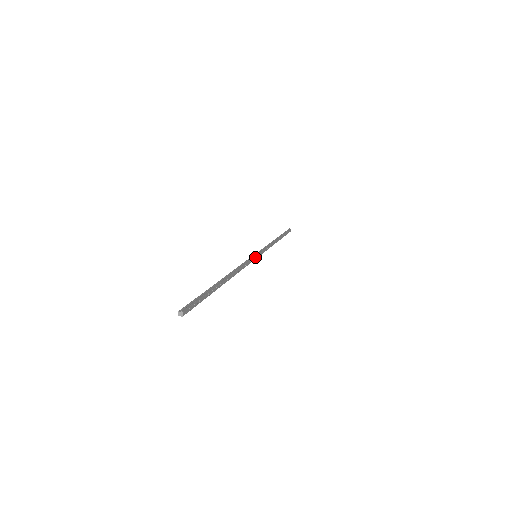
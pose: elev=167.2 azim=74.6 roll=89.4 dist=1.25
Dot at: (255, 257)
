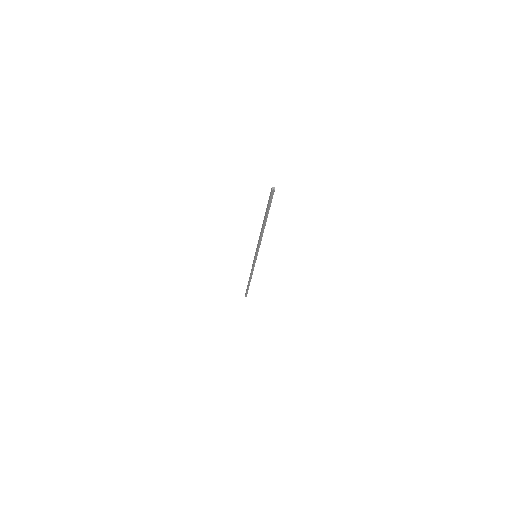
Dot at: (257, 253)
